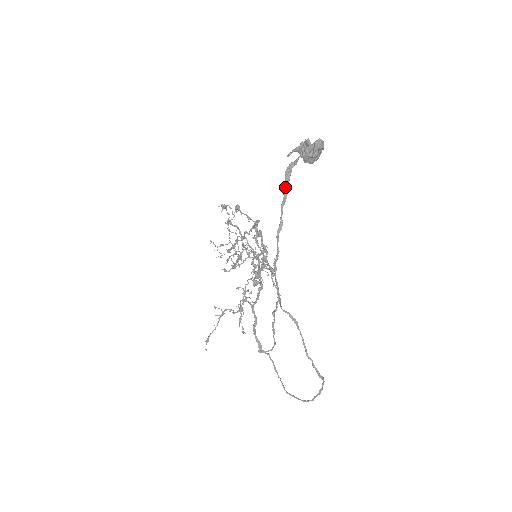
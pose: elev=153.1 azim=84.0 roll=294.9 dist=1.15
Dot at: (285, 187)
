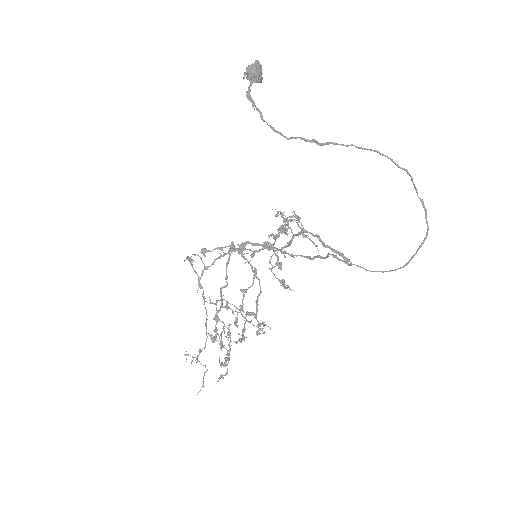
Dot at: (255, 105)
